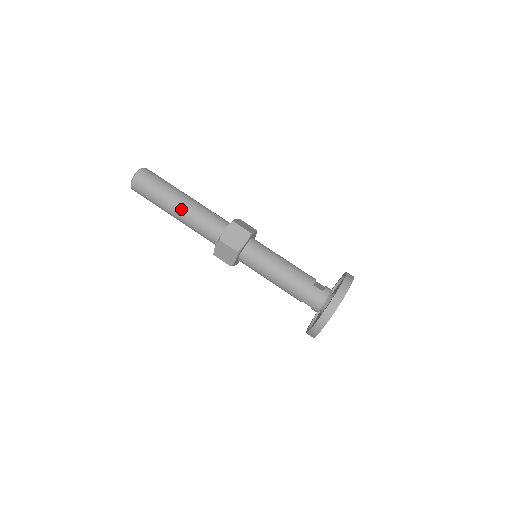
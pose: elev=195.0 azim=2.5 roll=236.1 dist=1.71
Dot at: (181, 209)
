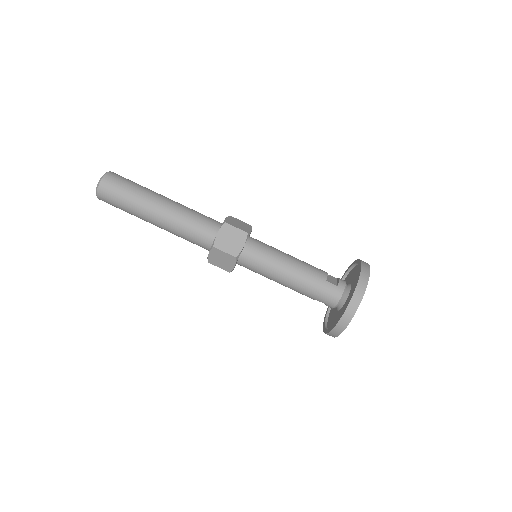
Dot at: (162, 216)
